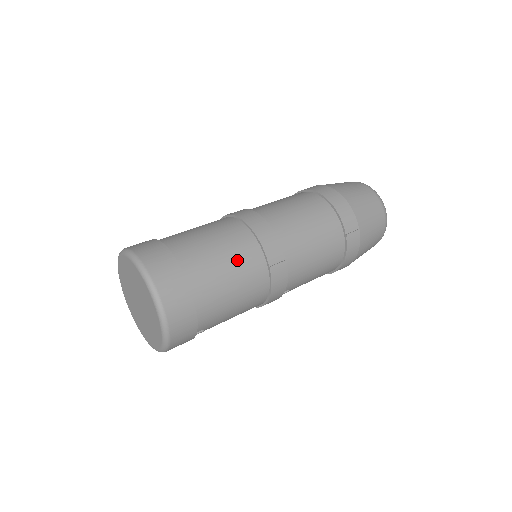
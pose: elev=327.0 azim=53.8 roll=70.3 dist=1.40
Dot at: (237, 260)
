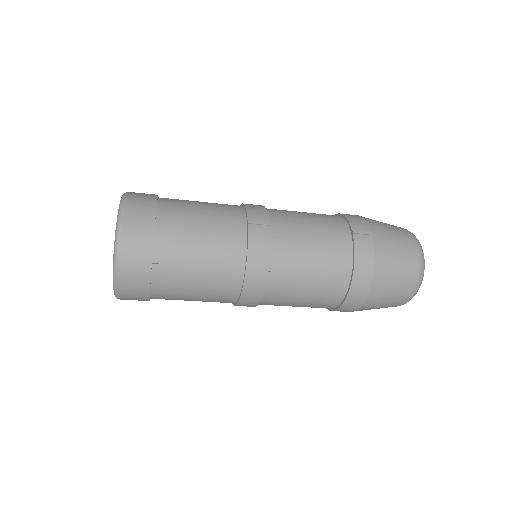
Dot at: (215, 209)
